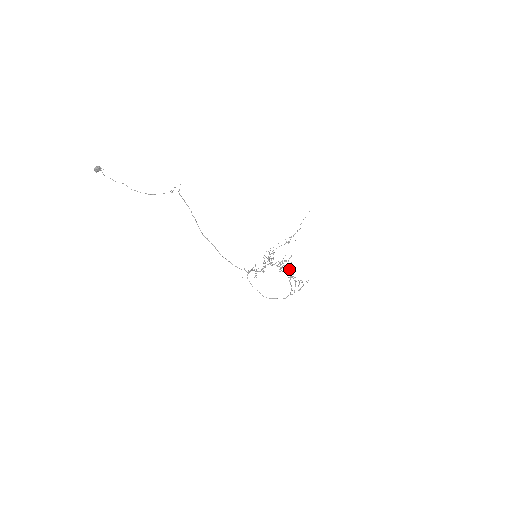
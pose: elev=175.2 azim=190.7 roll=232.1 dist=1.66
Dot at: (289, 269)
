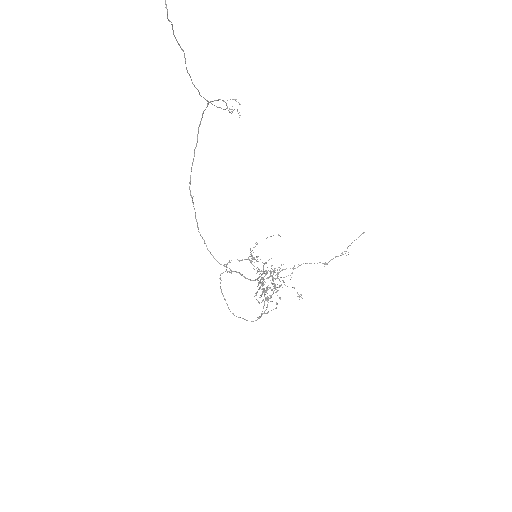
Dot at: (300, 296)
